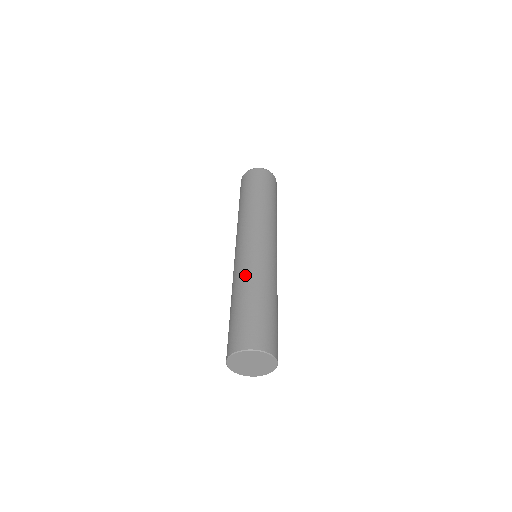
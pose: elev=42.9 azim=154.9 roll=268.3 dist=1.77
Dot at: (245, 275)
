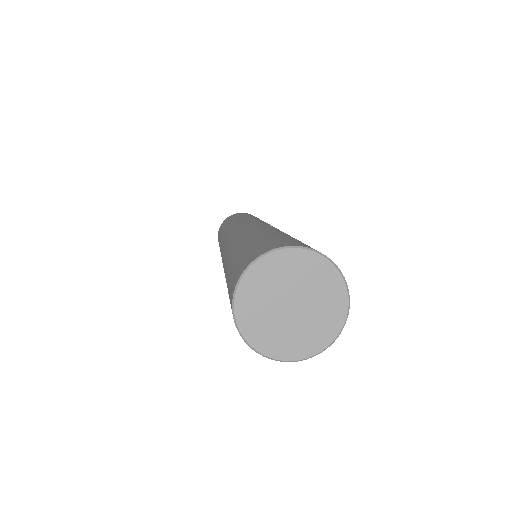
Dot at: (248, 230)
